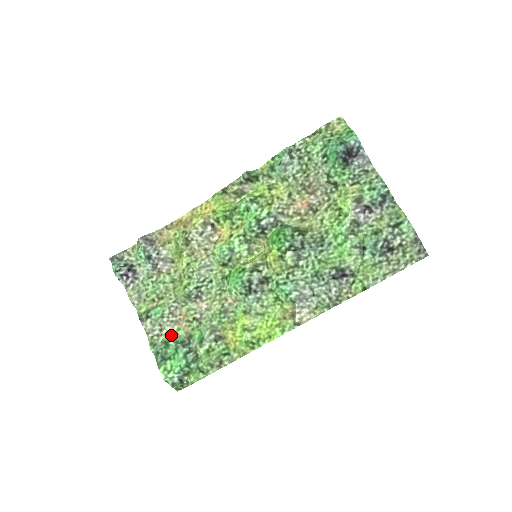
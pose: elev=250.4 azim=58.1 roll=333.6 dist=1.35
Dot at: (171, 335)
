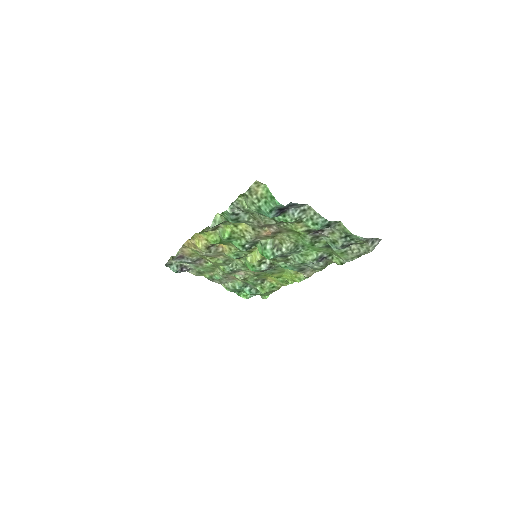
Dot at: (234, 283)
